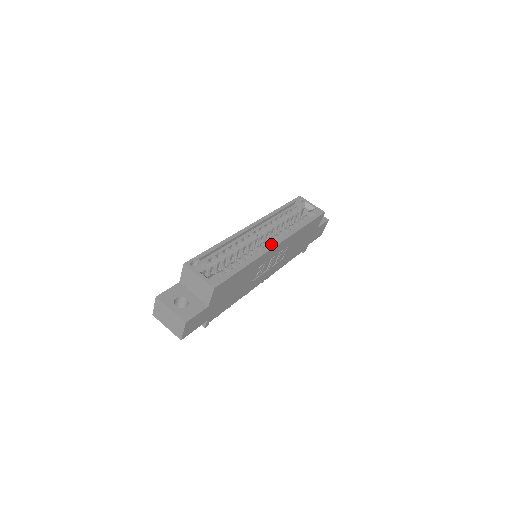
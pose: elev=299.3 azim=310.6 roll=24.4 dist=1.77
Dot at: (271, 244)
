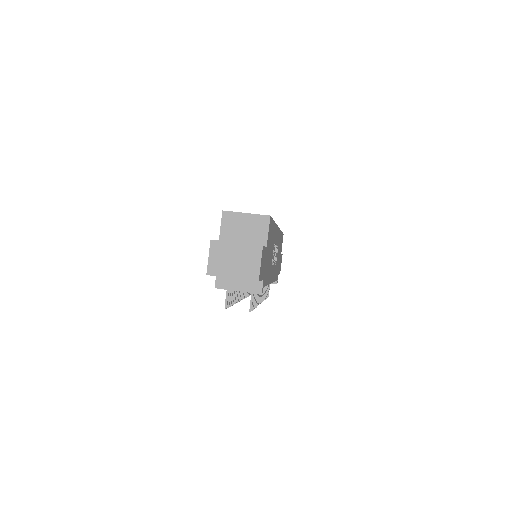
Dot at: occluded
